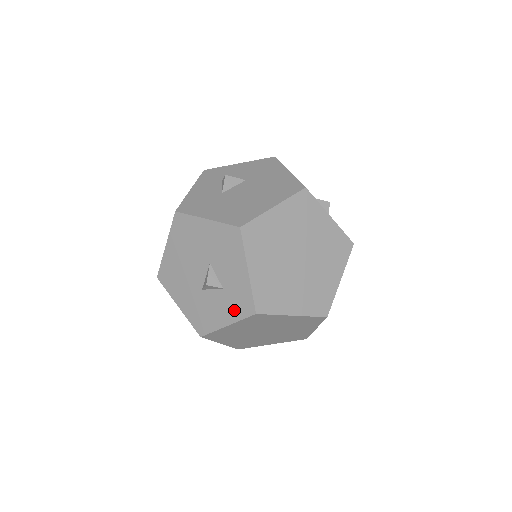
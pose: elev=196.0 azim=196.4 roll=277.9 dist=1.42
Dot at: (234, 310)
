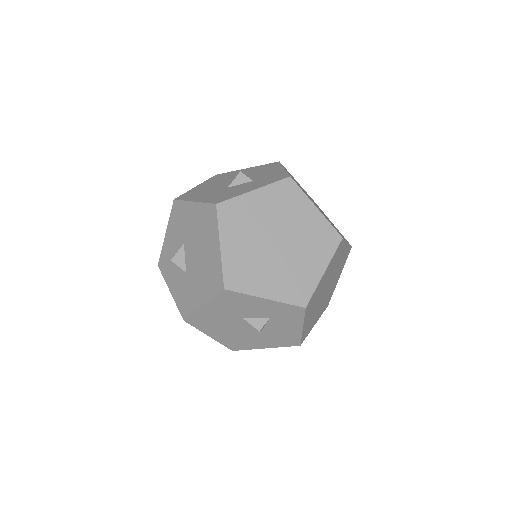
Dot at: (293, 319)
